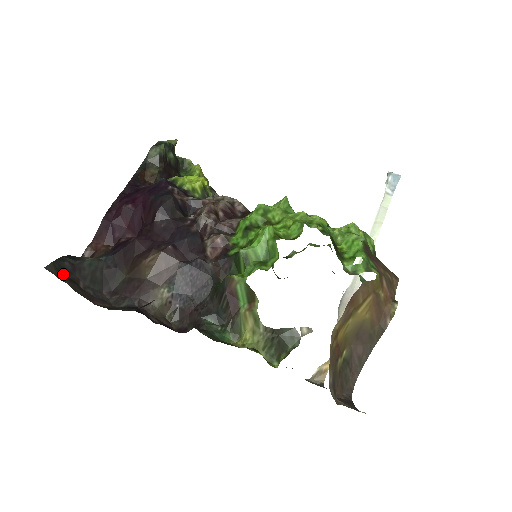
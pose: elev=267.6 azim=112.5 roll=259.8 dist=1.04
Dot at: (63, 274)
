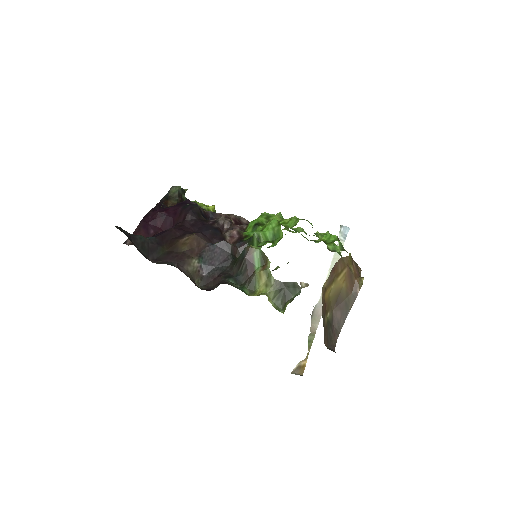
Dot at: (126, 235)
